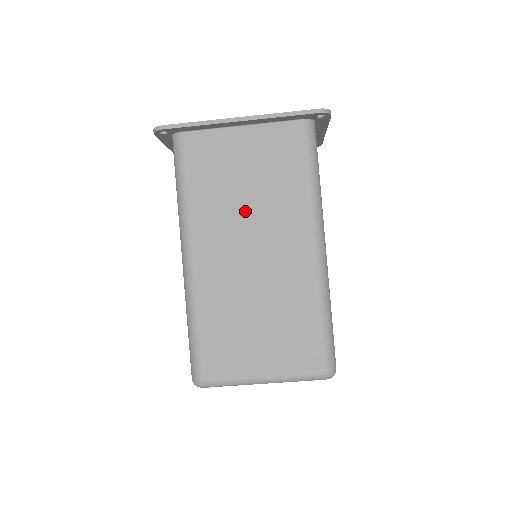
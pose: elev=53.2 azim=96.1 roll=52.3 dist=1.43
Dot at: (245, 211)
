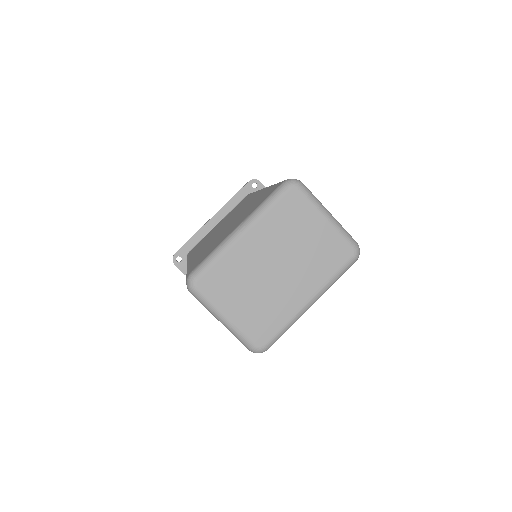
Dot at: occluded
